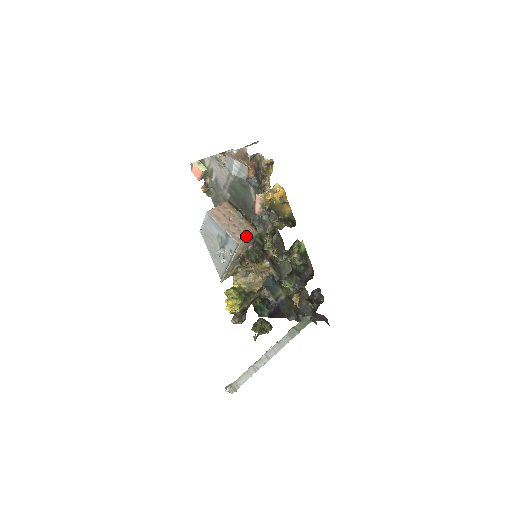
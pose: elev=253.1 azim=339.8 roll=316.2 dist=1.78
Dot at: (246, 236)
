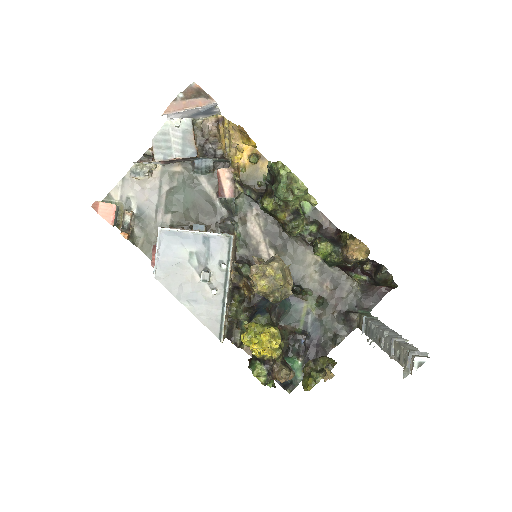
Dot at: occluded
